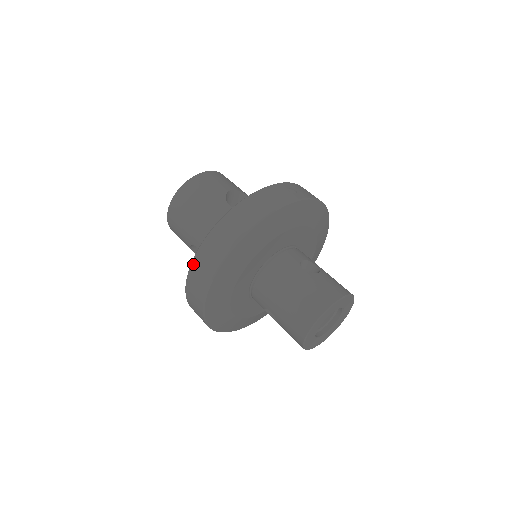
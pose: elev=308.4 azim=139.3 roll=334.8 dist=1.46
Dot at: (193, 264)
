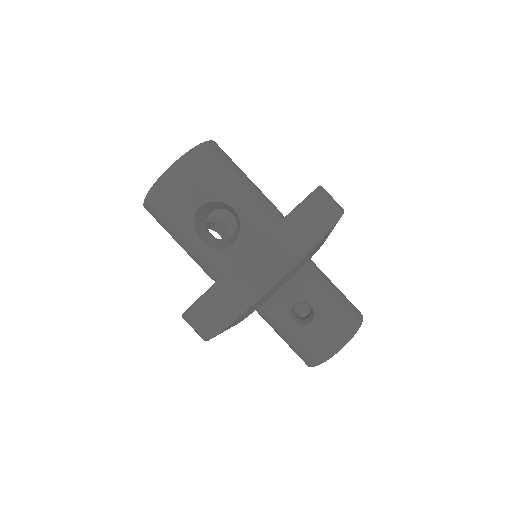
Dot at: occluded
